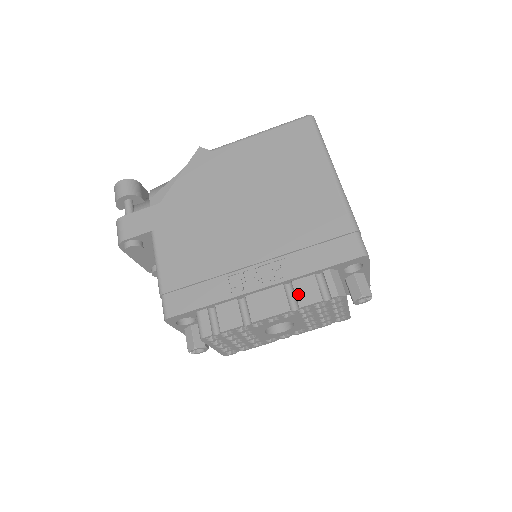
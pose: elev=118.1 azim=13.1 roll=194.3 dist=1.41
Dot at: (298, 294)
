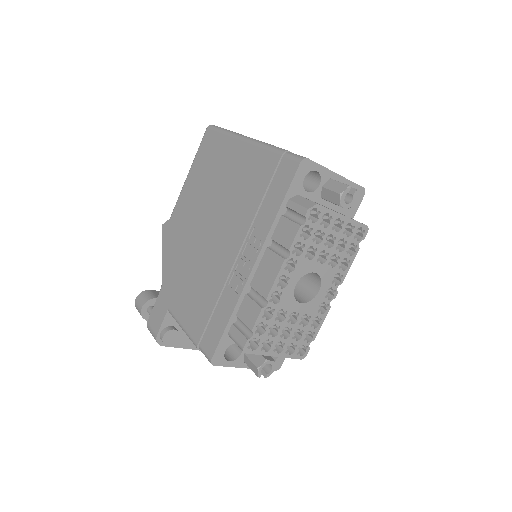
Dot at: (281, 242)
